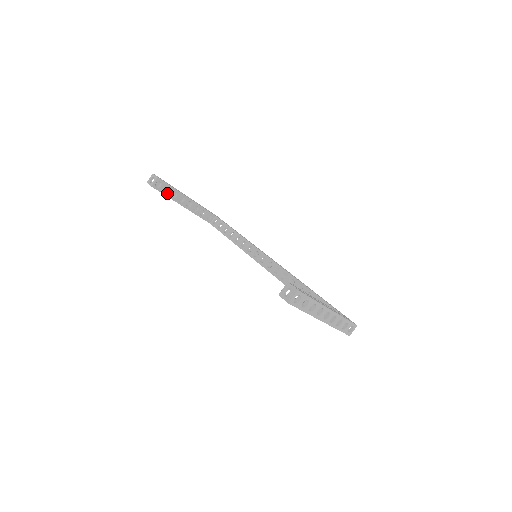
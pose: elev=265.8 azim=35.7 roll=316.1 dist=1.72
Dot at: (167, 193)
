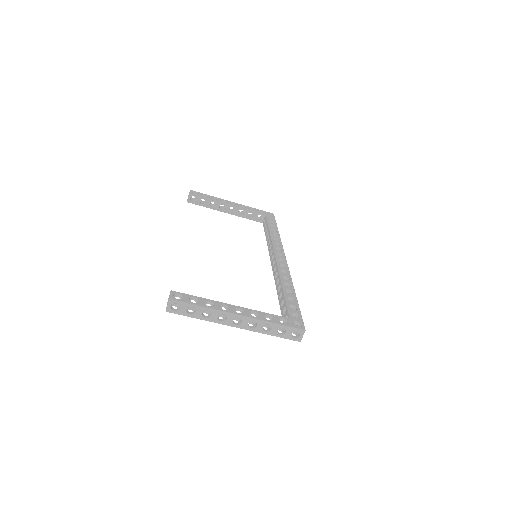
Dot at: (205, 204)
